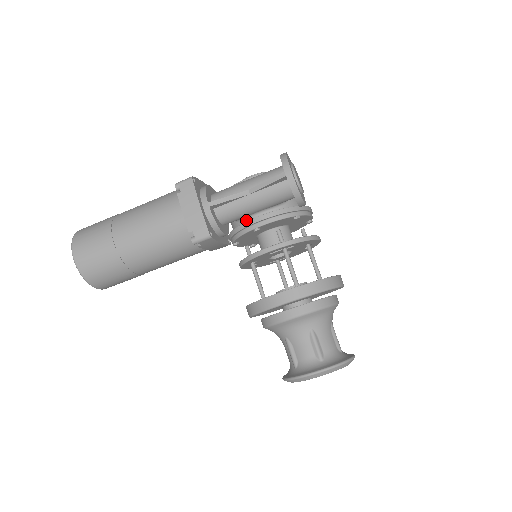
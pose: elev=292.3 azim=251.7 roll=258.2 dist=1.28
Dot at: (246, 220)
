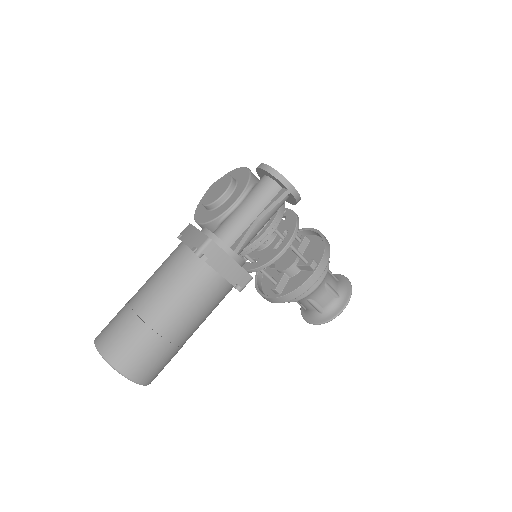
Dot at: occluded
